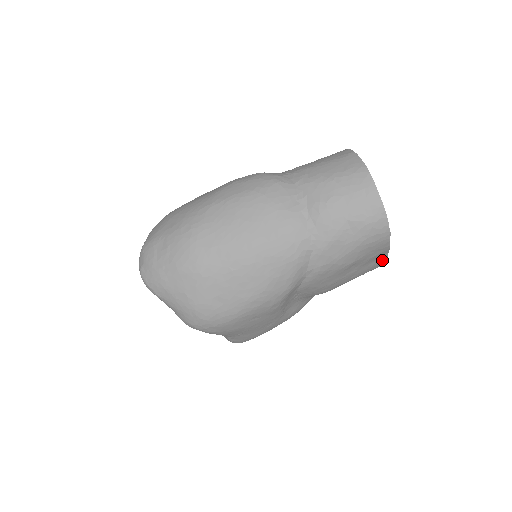
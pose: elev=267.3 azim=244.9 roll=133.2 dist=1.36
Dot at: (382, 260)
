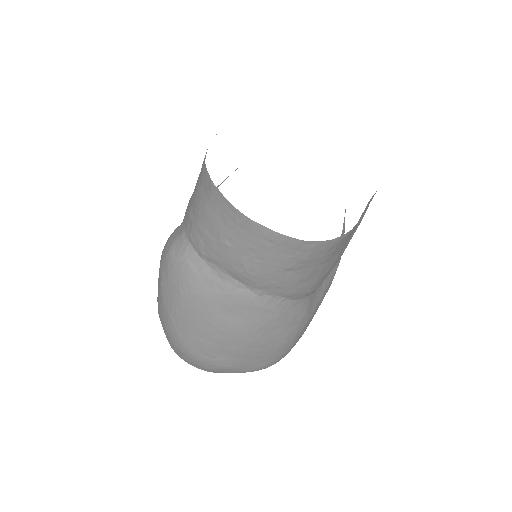
Dot at: (371, 198)
